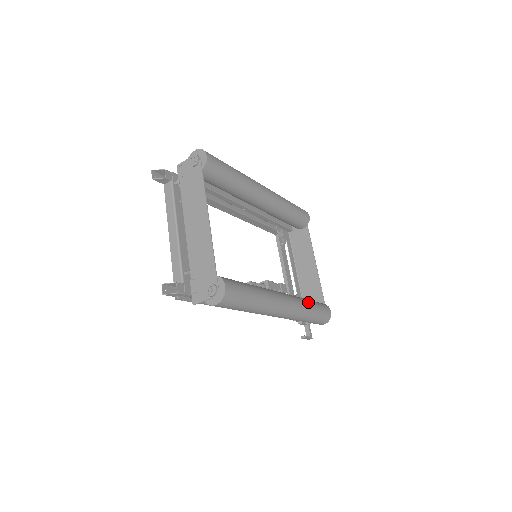
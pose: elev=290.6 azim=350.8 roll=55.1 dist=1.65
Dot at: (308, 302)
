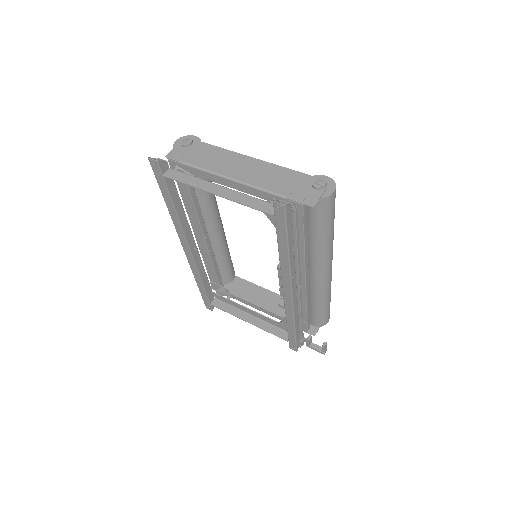
Dot at: occluded
